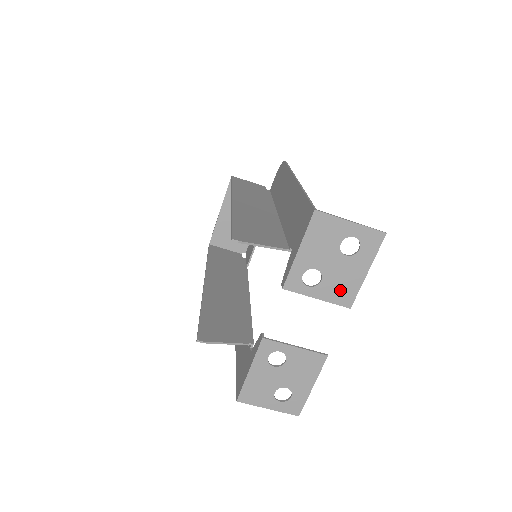
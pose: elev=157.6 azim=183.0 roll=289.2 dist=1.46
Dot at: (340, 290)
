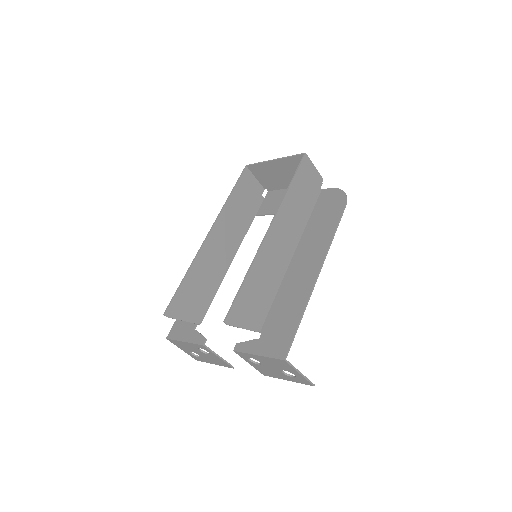
Dot at: (265, 371)
